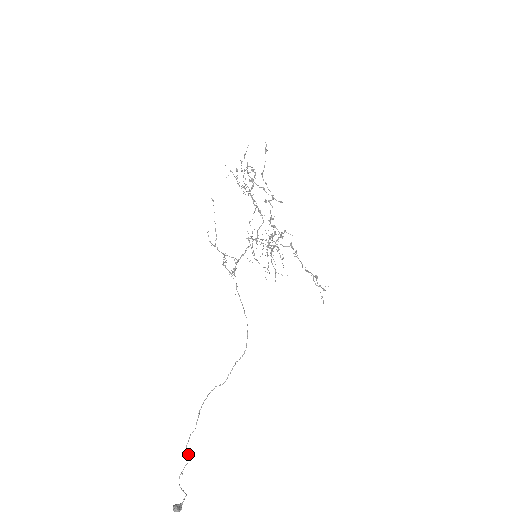
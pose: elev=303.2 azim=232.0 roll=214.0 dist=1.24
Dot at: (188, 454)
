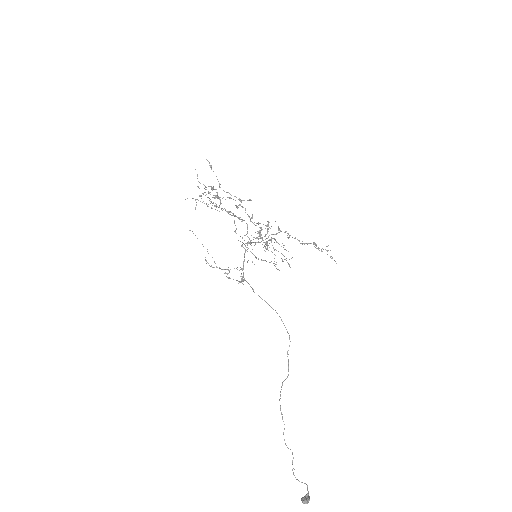
Dot at: occluded
